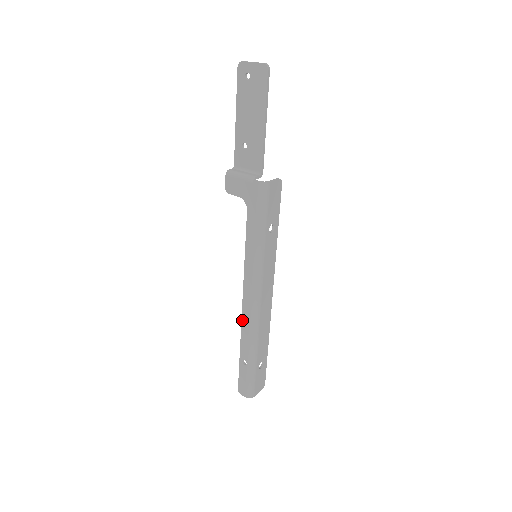
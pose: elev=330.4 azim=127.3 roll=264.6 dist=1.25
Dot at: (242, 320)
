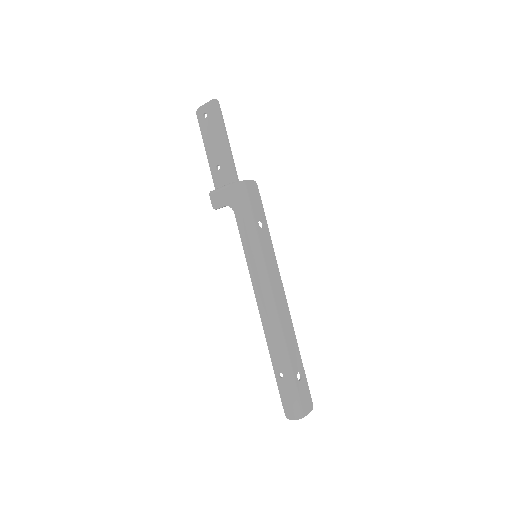
Dot at: (263, 326)
